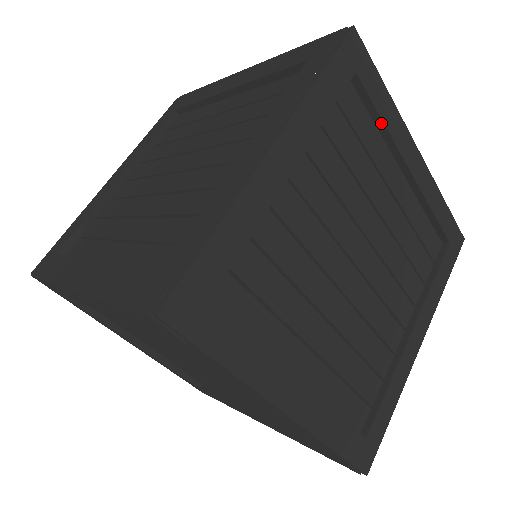
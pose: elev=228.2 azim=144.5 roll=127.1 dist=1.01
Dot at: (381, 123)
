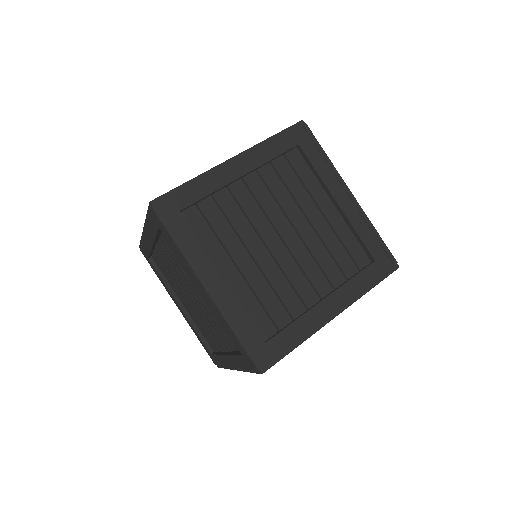
Dot at: occluded
